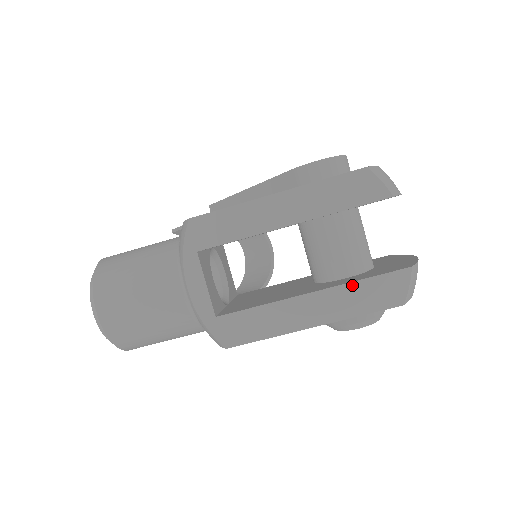
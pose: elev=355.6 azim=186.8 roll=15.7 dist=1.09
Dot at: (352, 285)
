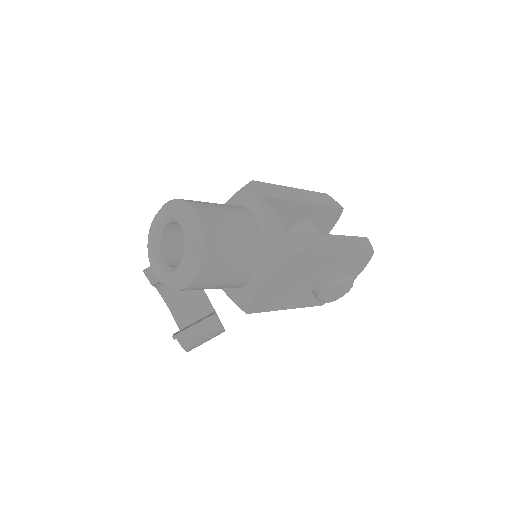
Dot at: (348, 237)
